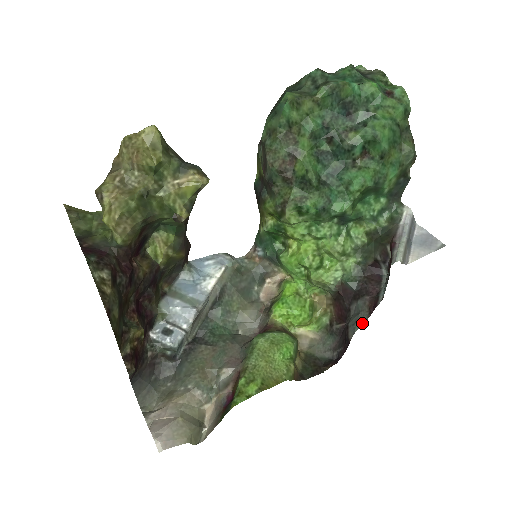
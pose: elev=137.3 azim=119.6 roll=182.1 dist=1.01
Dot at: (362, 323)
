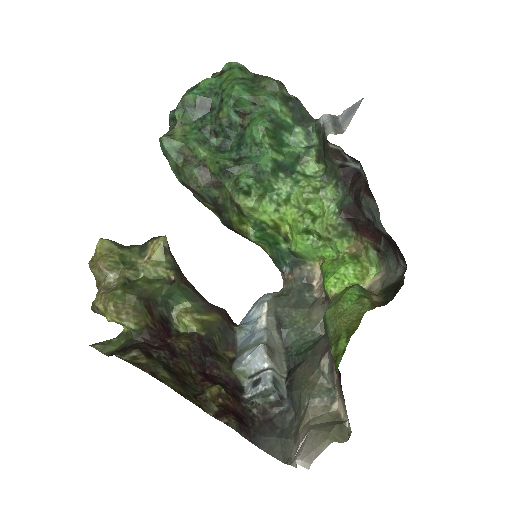
Dot at: (377, 211)
